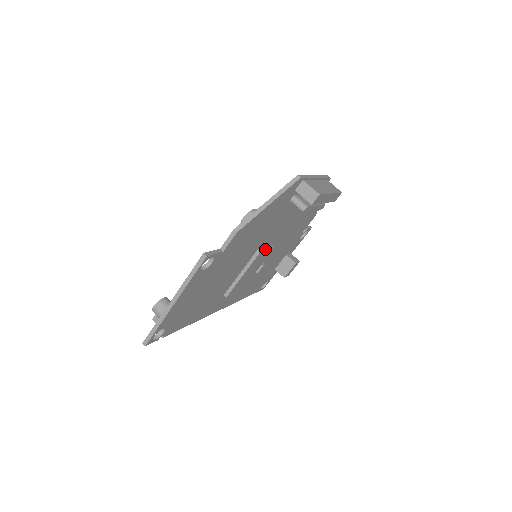
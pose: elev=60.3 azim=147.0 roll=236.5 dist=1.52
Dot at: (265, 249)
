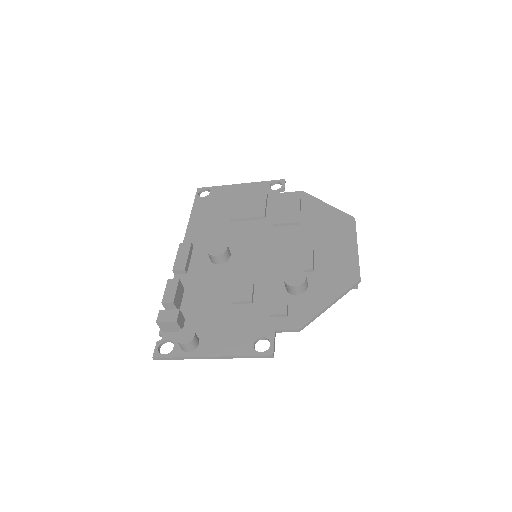
Dot at: occluded
